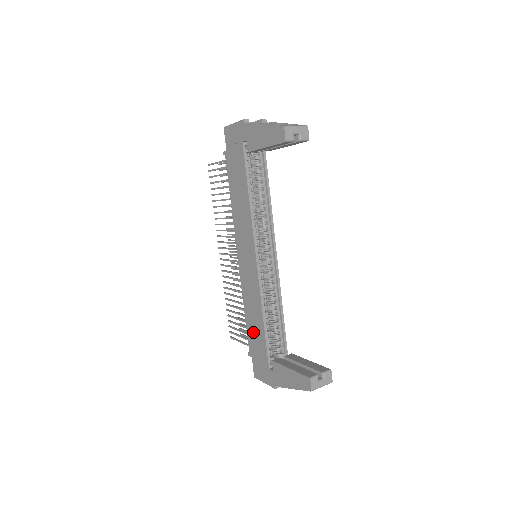
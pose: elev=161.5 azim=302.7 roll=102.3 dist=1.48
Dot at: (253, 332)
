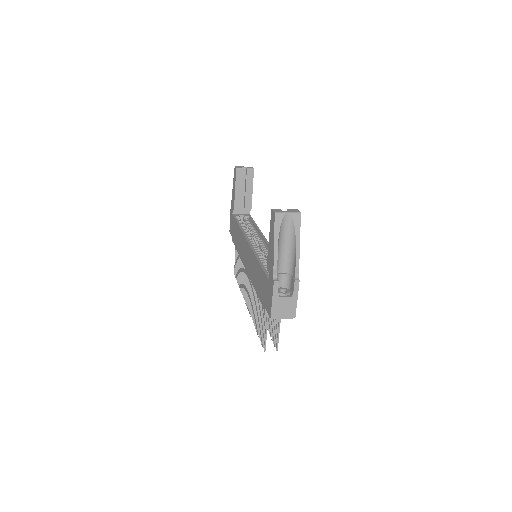
Dot at: (259, 286)
